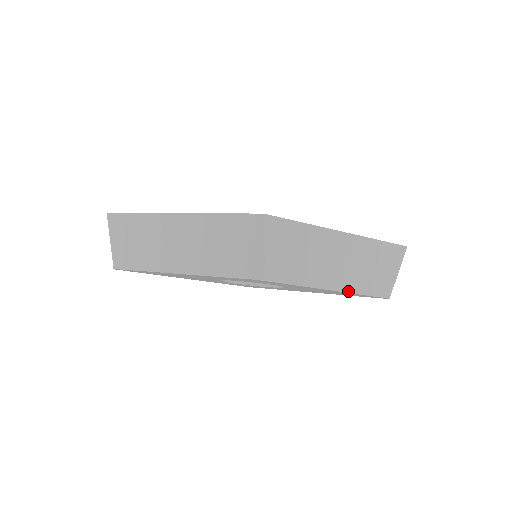
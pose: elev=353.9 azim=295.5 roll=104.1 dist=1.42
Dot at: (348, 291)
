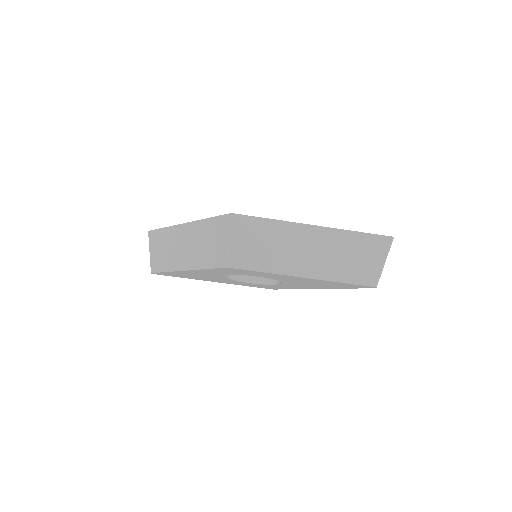
Dot at: (324, 279)
